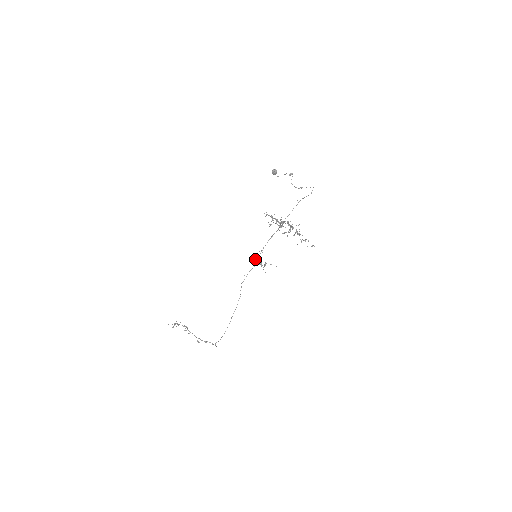
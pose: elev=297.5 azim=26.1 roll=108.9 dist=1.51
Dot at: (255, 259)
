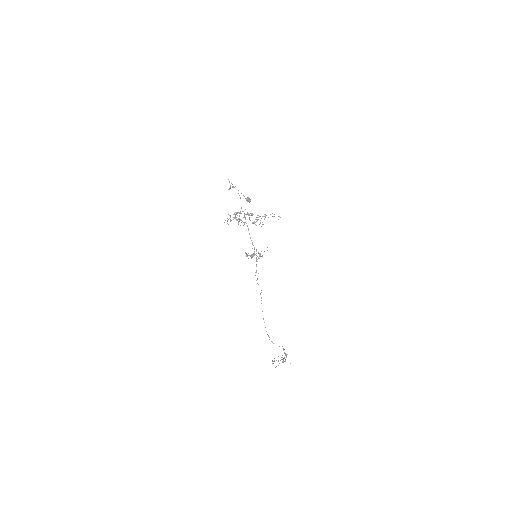
Dot at: (246, 255)
